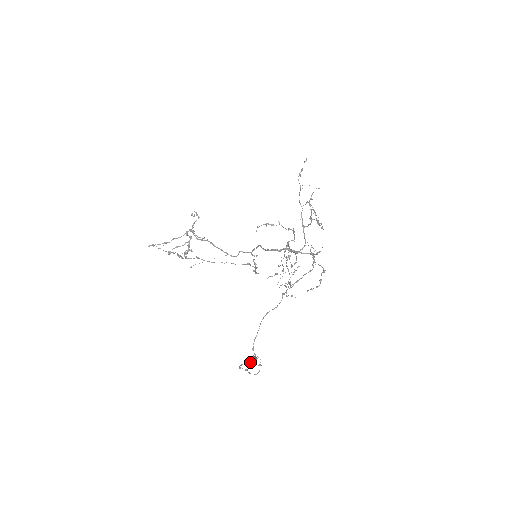
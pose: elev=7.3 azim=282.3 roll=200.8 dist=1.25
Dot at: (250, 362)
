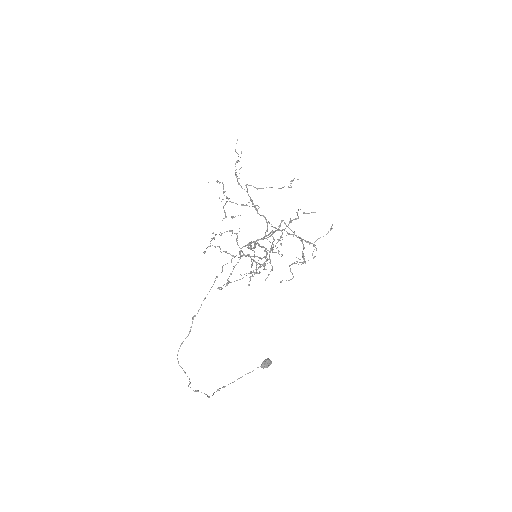
Dot at: occluded
